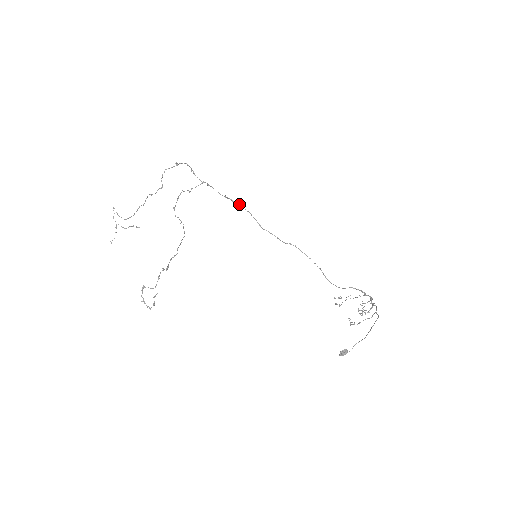
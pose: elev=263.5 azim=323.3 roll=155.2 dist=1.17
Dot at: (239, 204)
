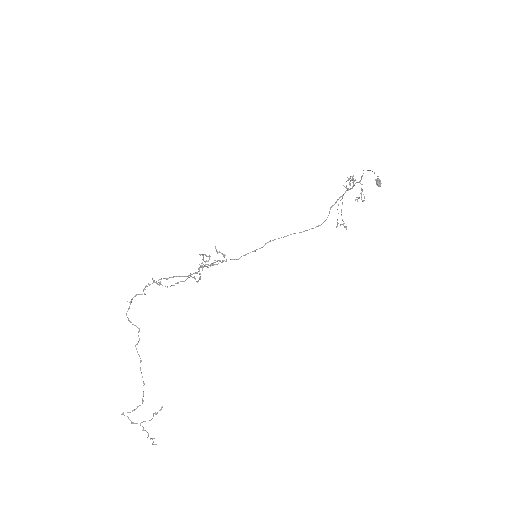
Dot at: (203, 266)
